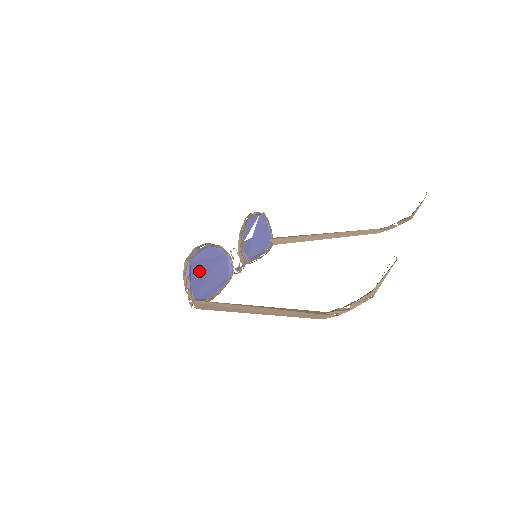
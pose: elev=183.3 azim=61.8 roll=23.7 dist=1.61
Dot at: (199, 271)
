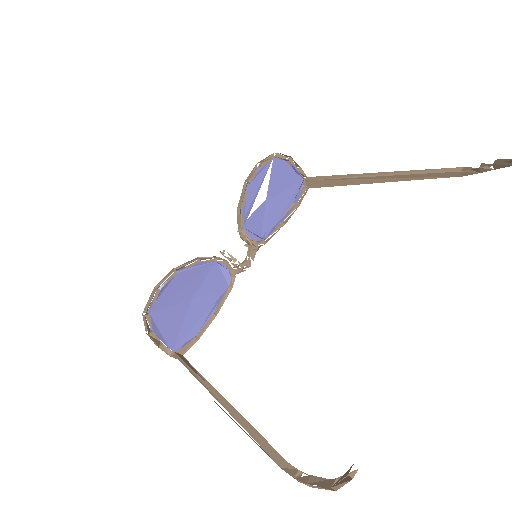
Dot at: (170, 314)
